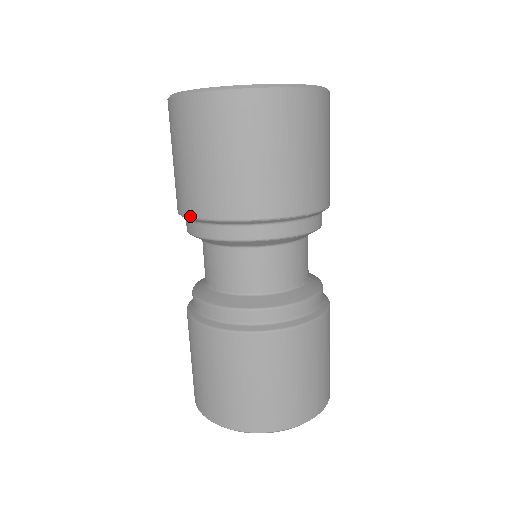
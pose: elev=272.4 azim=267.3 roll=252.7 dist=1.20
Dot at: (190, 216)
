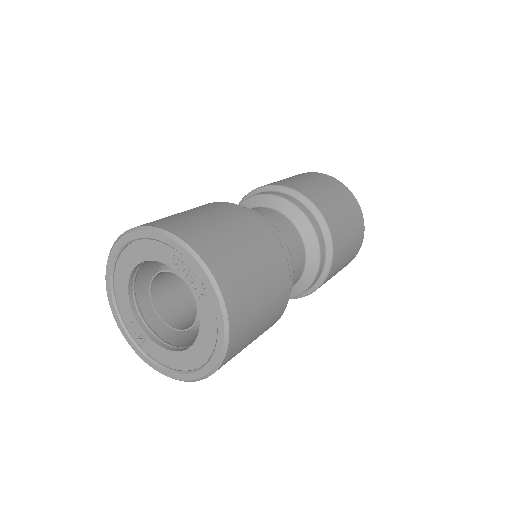
Dot at: occluded
